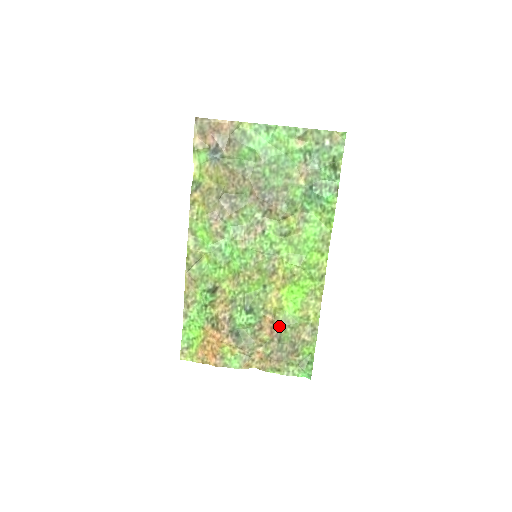
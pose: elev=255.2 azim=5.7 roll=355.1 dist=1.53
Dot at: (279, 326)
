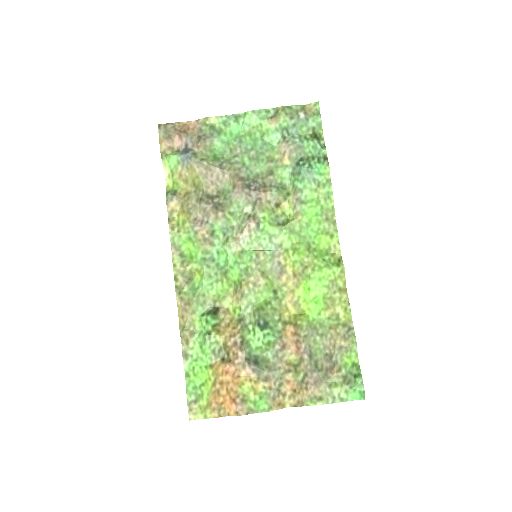
Dot at: (305, 336)
